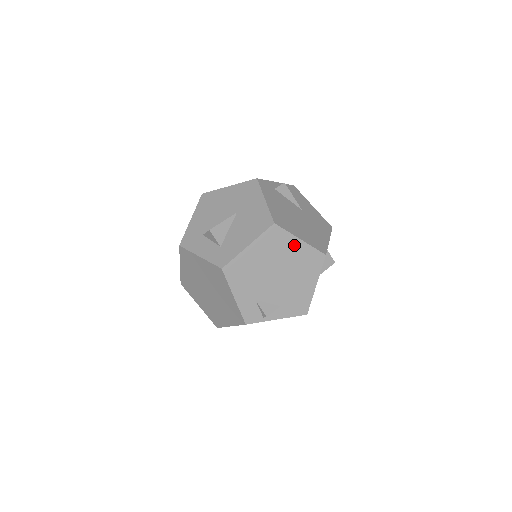
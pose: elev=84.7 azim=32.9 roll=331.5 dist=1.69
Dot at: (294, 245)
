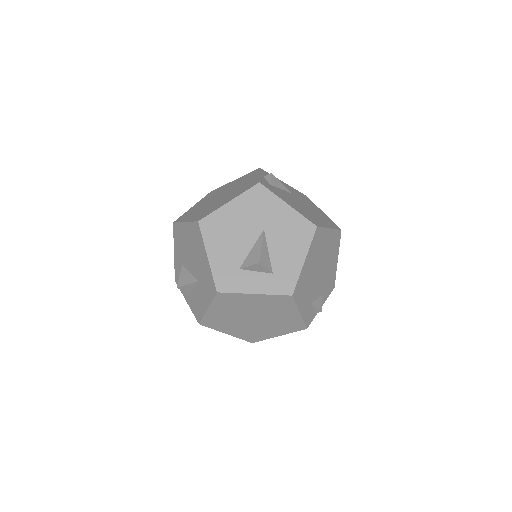
Dot at: (327, 236)
